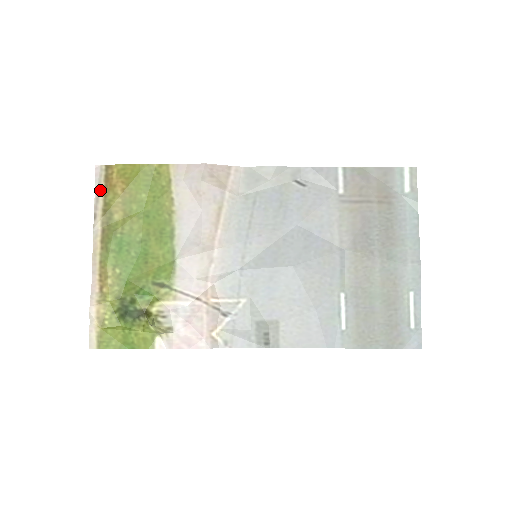
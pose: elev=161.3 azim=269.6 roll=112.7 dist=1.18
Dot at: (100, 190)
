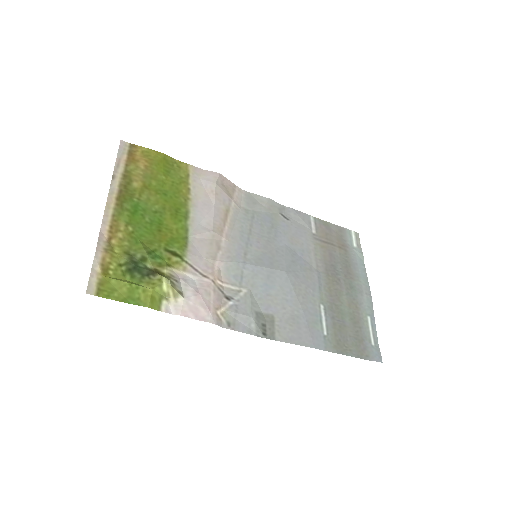
Dot at: (122, 159)
